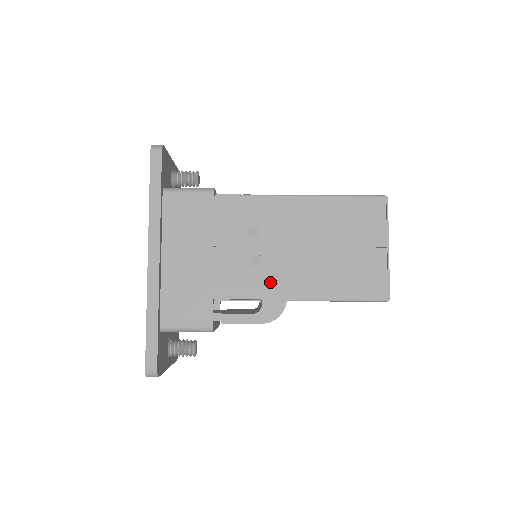
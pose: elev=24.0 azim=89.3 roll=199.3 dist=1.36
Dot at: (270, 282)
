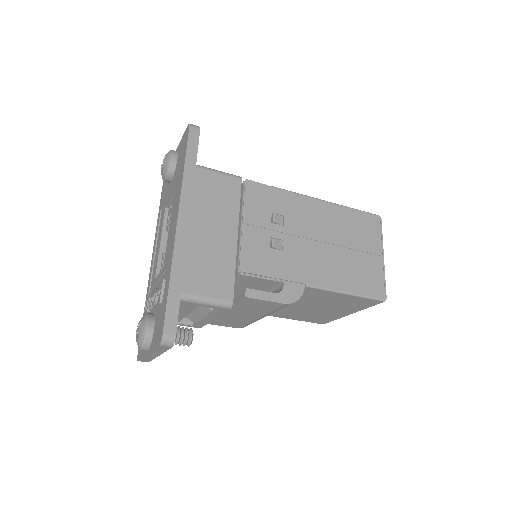
Dot at: (292, 266)
